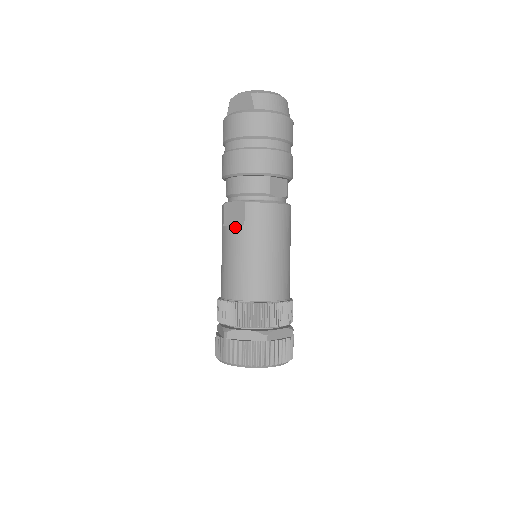
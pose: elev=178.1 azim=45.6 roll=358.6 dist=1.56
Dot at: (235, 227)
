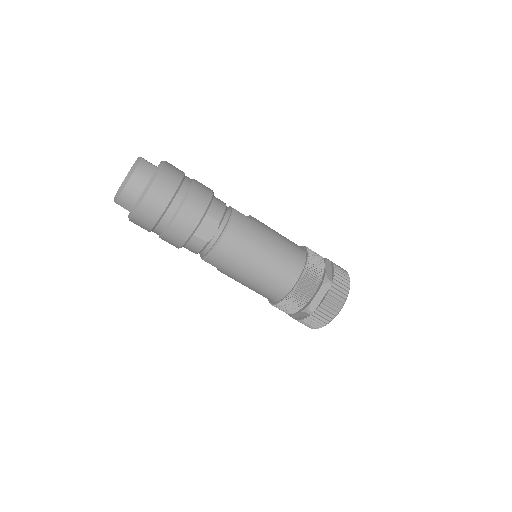
Dot at: occluded
